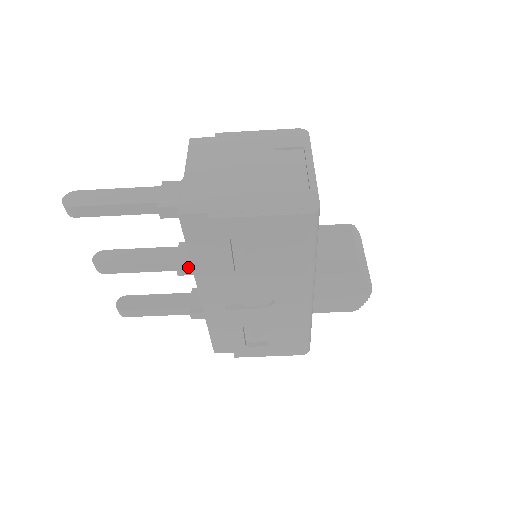
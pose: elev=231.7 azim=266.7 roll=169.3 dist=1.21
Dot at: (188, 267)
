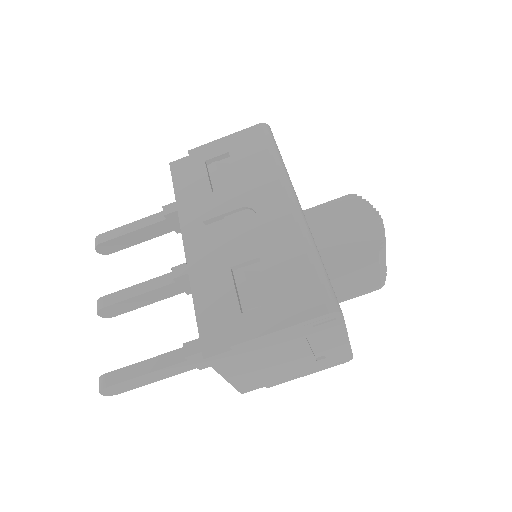
Dot at: (184, 264)
